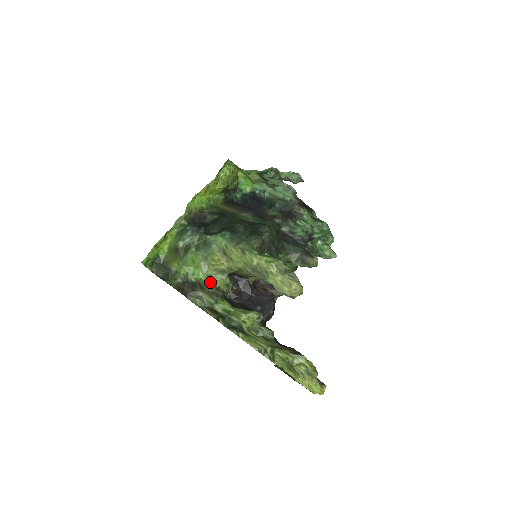
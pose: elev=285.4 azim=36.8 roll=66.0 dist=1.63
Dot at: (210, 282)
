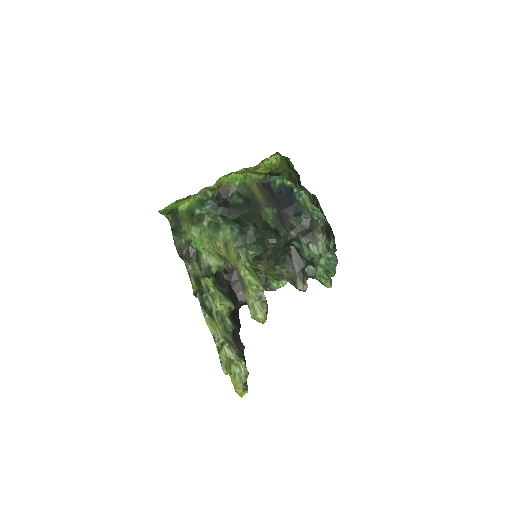
Dot at: (206, 258)
